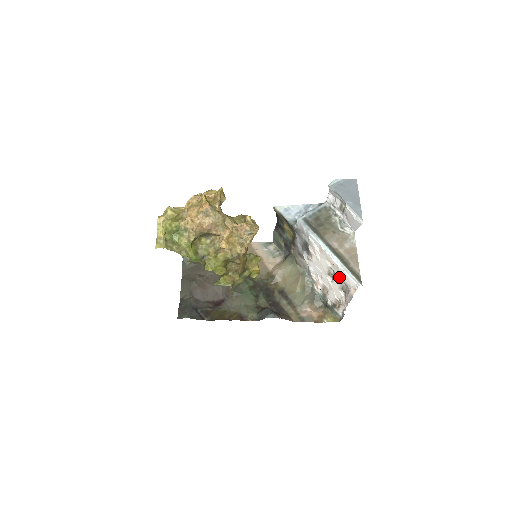
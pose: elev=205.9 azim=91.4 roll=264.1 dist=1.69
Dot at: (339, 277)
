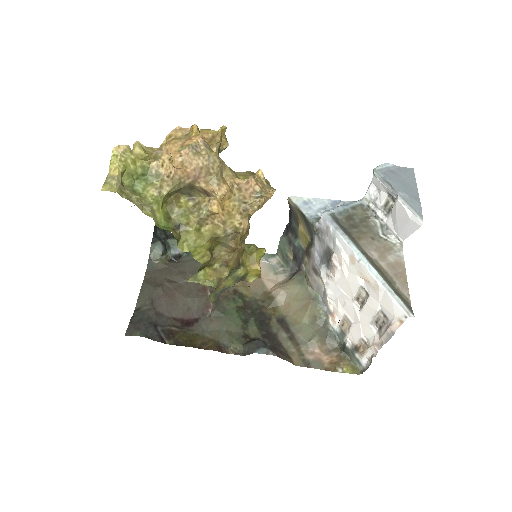
Dot at: (375, 302)
